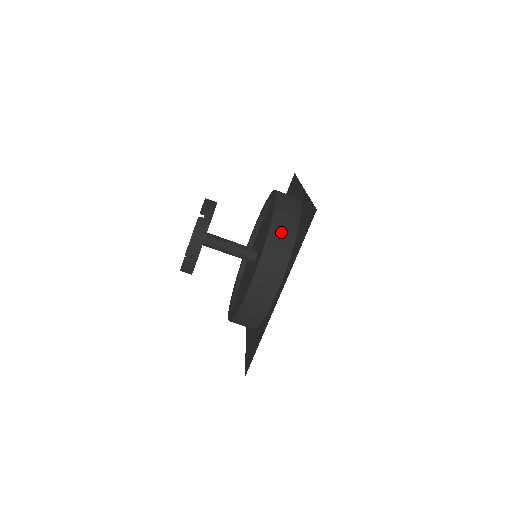
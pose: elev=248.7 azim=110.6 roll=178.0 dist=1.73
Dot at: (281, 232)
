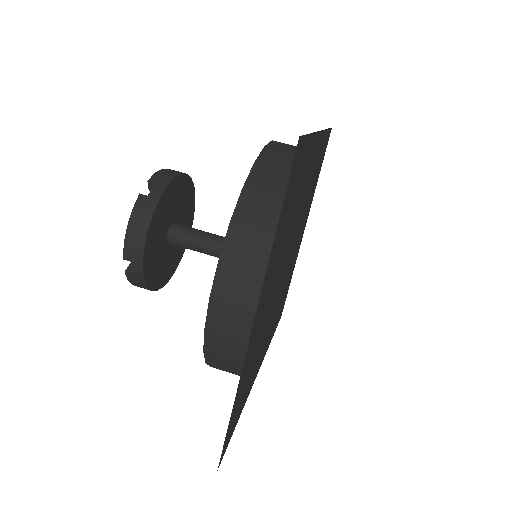
Dot at: (261, 202)
